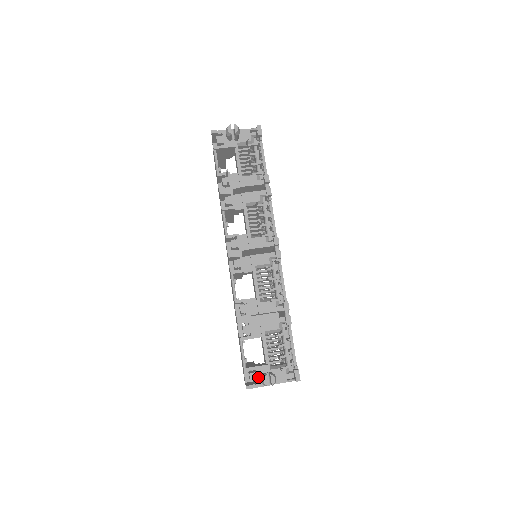
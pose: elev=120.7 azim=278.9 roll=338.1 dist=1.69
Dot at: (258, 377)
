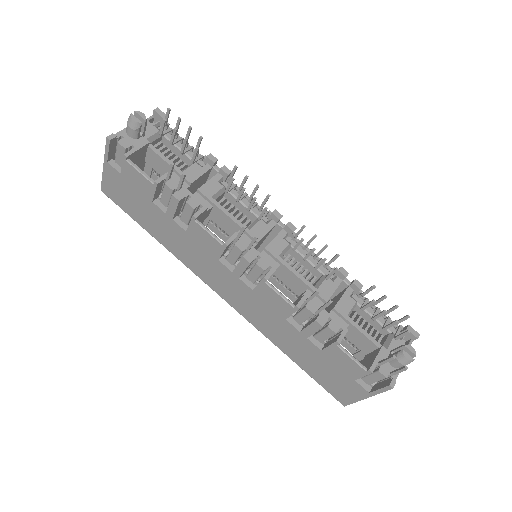
Dot at: (388, 366)
